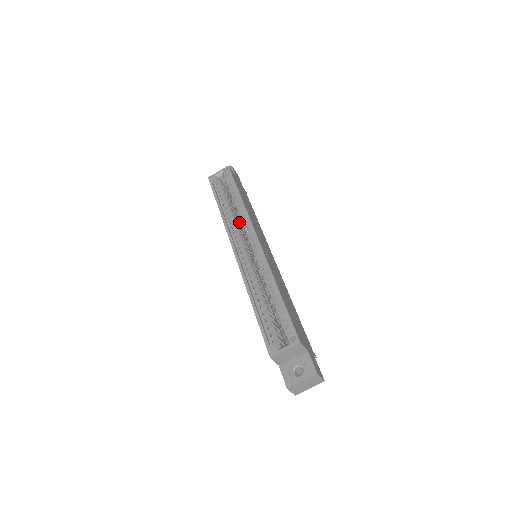
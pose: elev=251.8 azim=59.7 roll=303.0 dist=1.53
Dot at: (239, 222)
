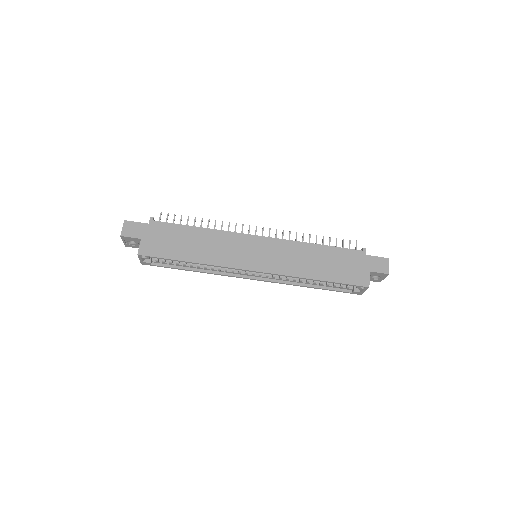
Dot at: occluded
